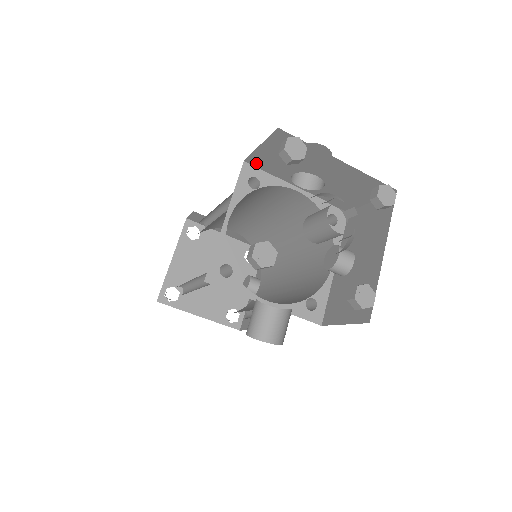
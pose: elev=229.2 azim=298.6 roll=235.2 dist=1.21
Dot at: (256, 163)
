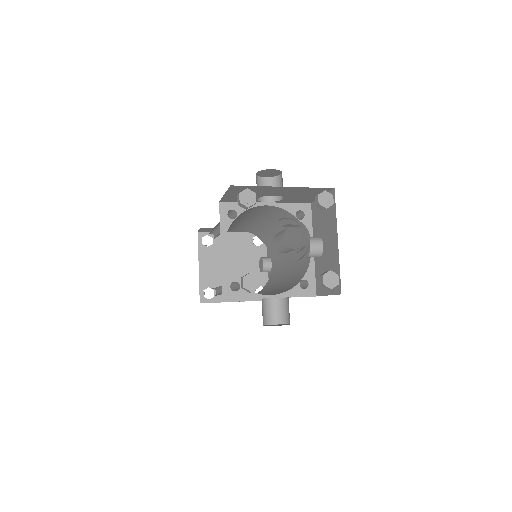
Dot at: (228, 200)
